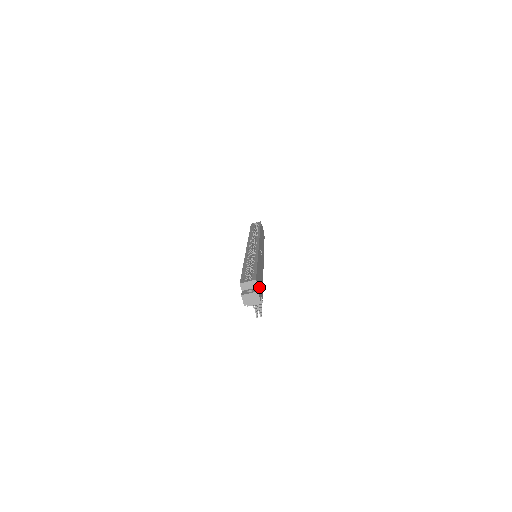
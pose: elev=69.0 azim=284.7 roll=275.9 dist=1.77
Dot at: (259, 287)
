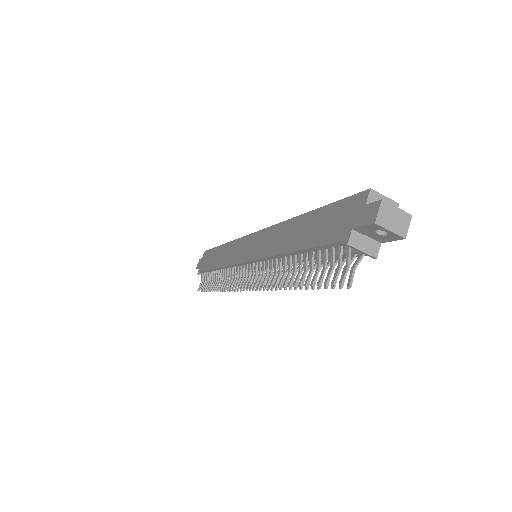
Dot at: occluded
